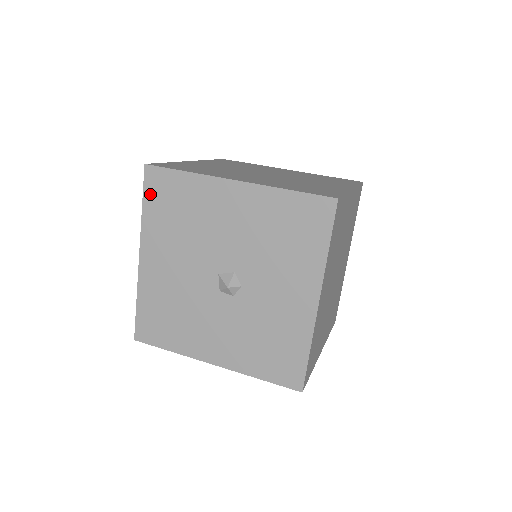
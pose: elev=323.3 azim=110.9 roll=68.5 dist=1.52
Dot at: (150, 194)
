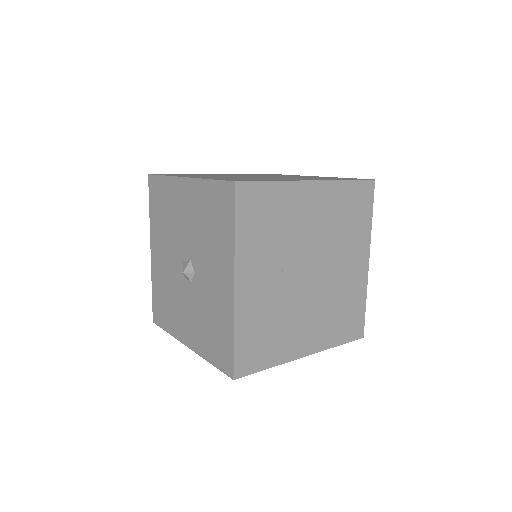
Dot at: (152, 198)
